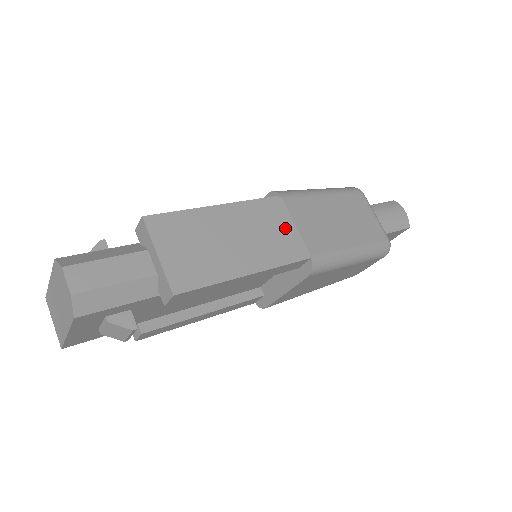
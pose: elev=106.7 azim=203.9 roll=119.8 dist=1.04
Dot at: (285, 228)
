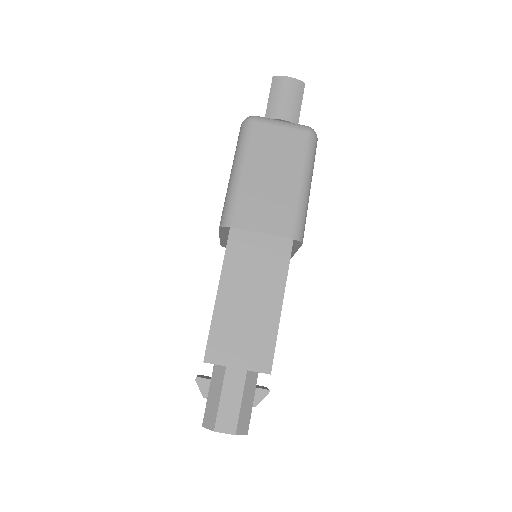
Dot at: (260, 245)
